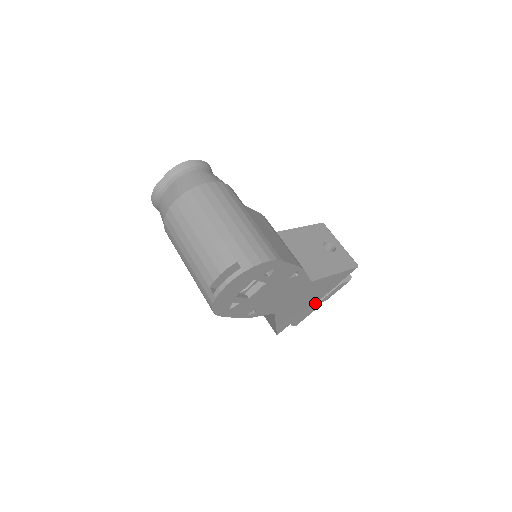
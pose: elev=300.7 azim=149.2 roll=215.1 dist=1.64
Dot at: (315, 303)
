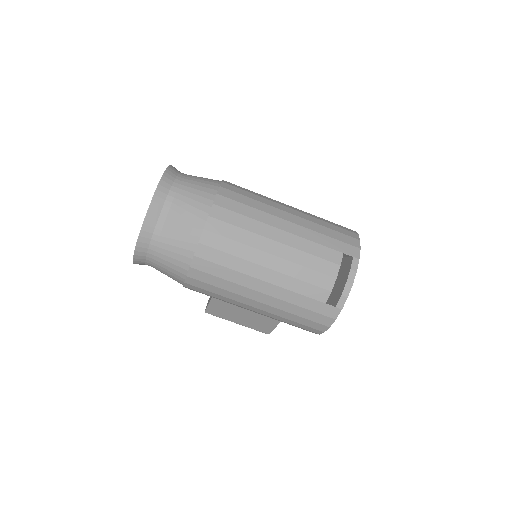
Dot at: occluded
